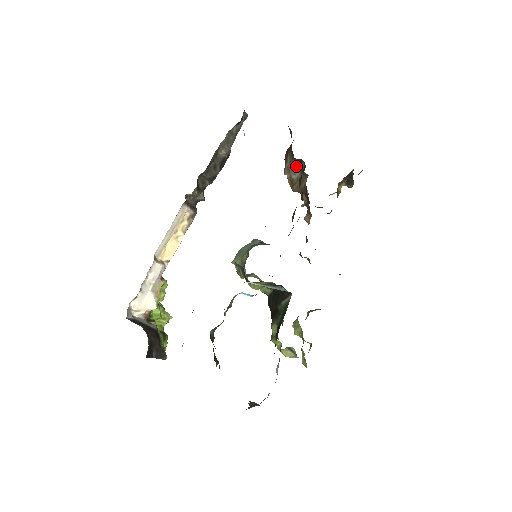
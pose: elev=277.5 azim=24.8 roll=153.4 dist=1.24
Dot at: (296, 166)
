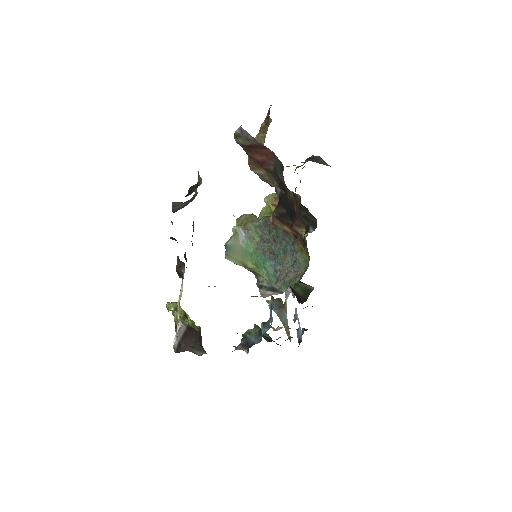
Dot at: occluded
